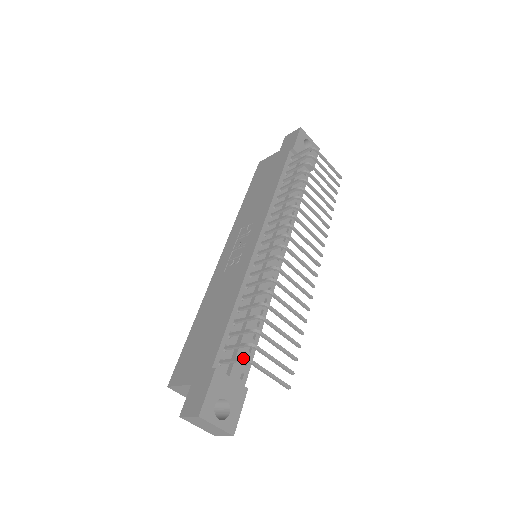
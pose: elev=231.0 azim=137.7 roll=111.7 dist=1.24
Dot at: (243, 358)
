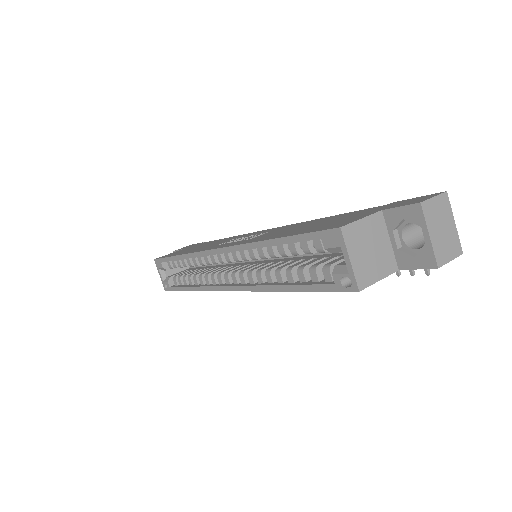
Dot at: occluded
